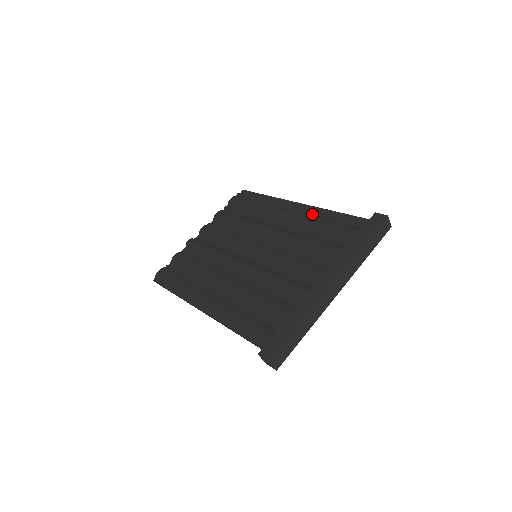
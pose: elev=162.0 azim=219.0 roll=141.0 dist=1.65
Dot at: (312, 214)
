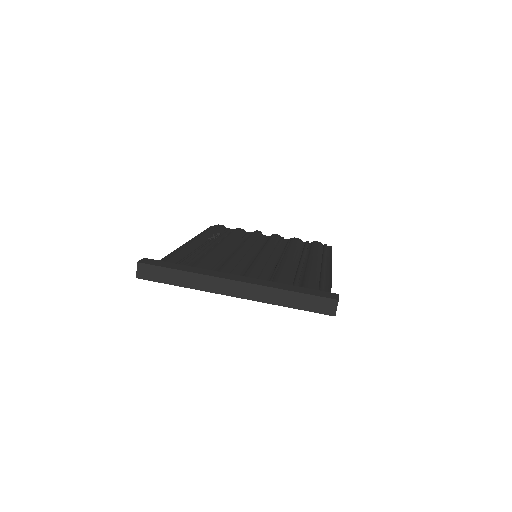
Dot at: (321, 273)
